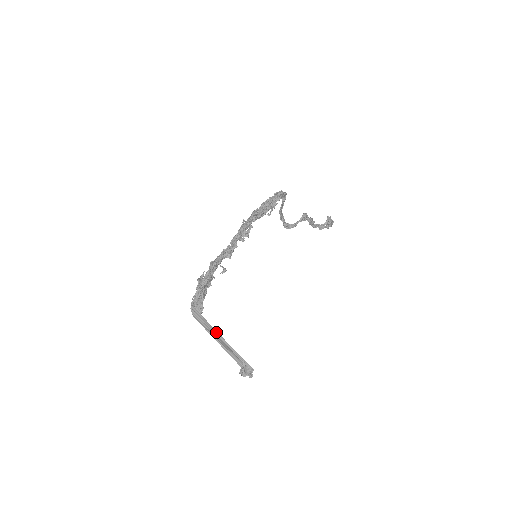
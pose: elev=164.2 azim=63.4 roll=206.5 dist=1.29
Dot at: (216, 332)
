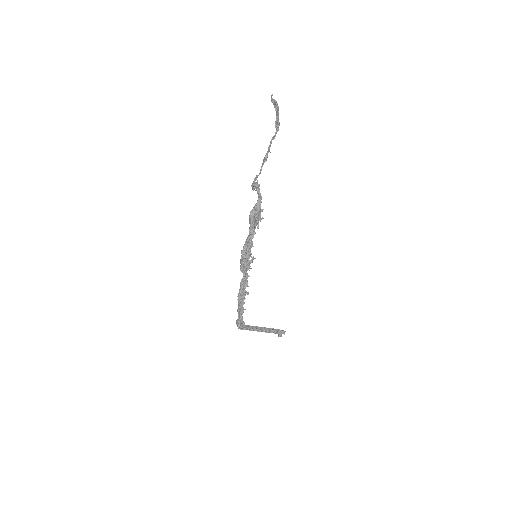
Dot at: occluded
